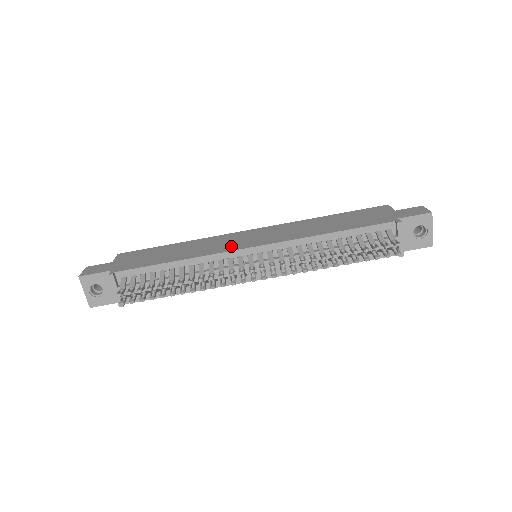
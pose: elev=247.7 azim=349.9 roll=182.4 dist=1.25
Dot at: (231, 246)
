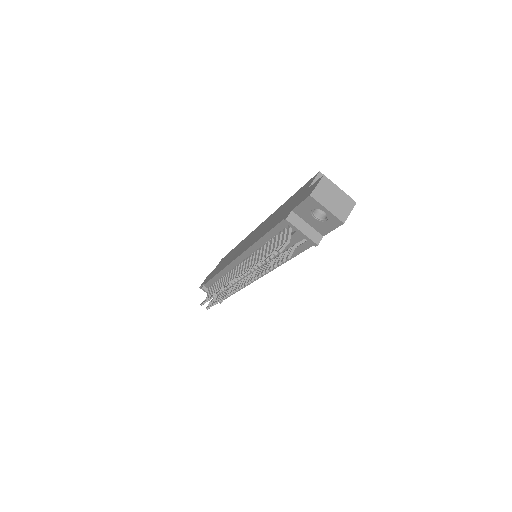
Dot at: (234, 256)
